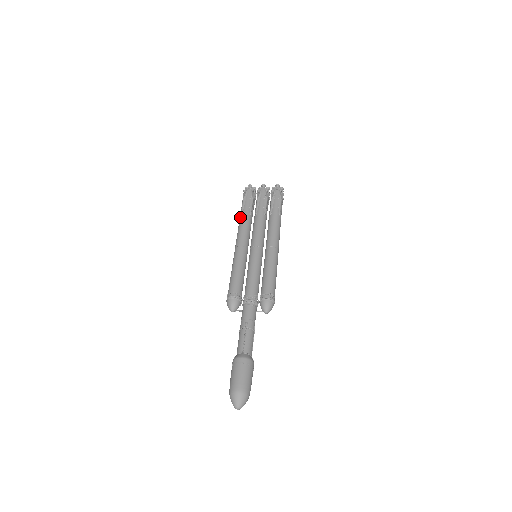
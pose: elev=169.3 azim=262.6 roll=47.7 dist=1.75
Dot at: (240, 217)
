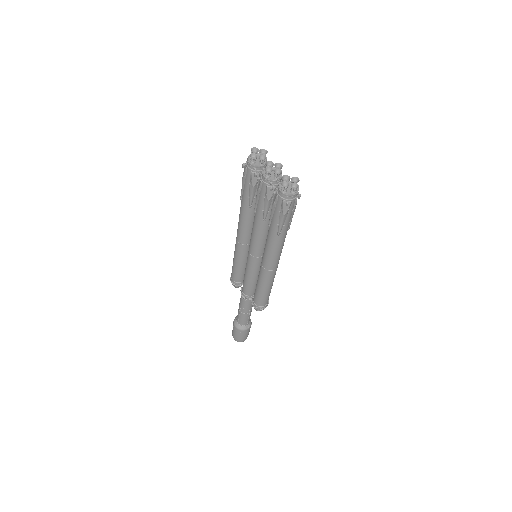
Dot at: occluded
